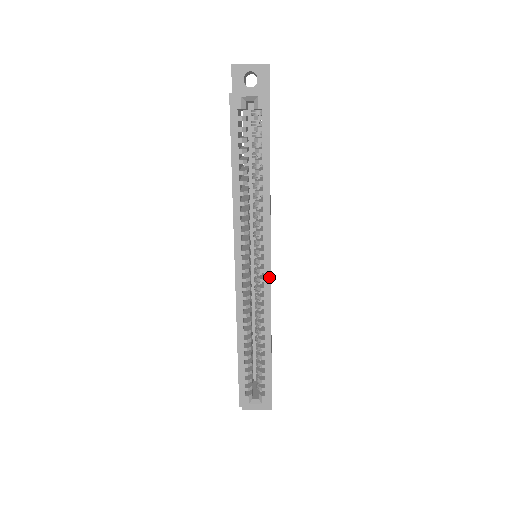
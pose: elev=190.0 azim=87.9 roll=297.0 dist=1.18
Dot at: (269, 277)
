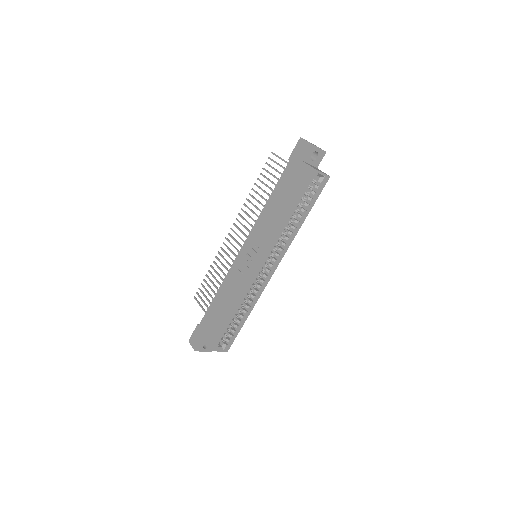
Dot at: (271, 276)
